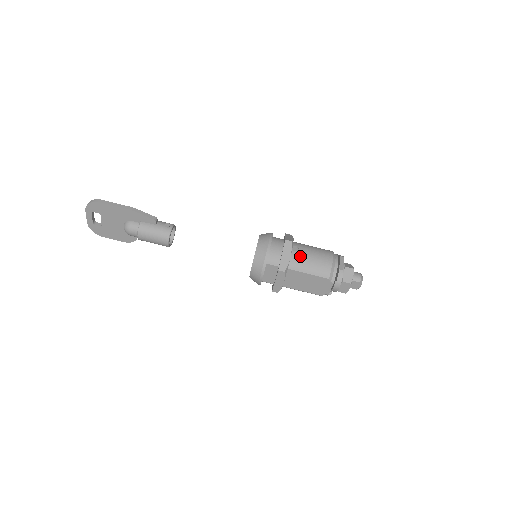
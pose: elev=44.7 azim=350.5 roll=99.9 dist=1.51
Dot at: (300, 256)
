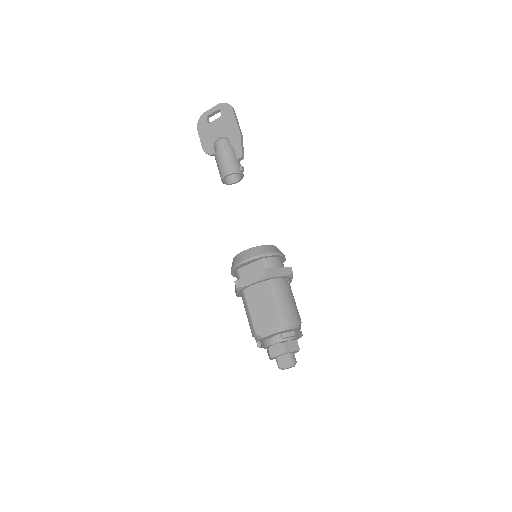
Dot at: (285, 287)
